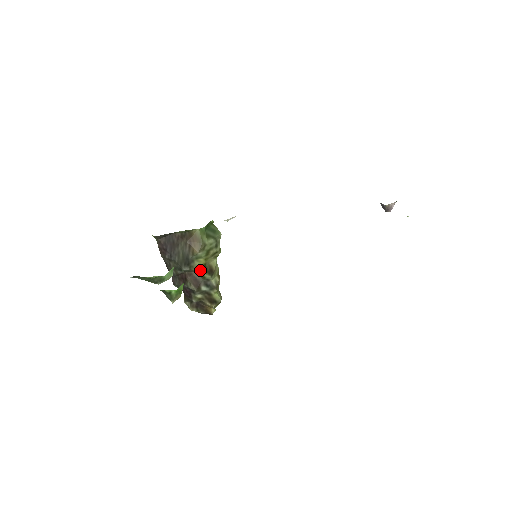
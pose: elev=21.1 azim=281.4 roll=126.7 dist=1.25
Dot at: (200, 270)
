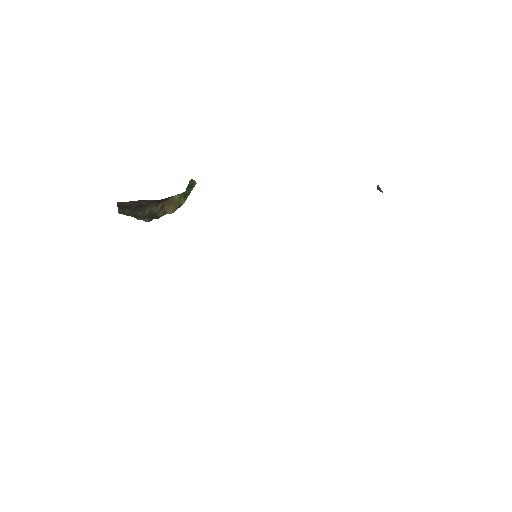
Dot at: occluded
